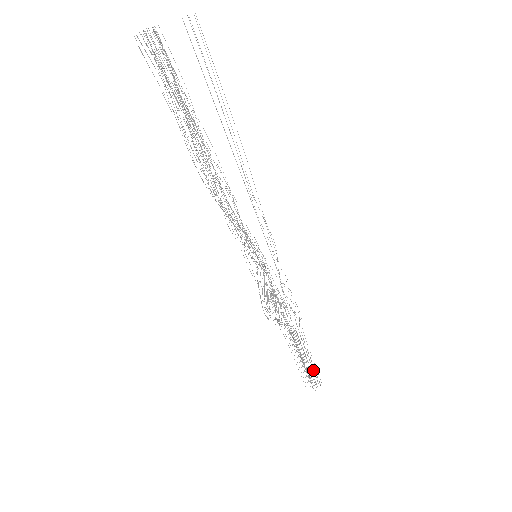
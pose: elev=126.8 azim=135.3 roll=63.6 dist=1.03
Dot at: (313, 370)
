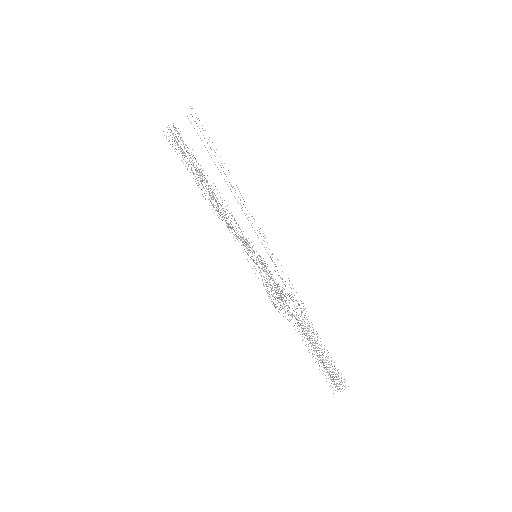
Dot at: (332, 366)
